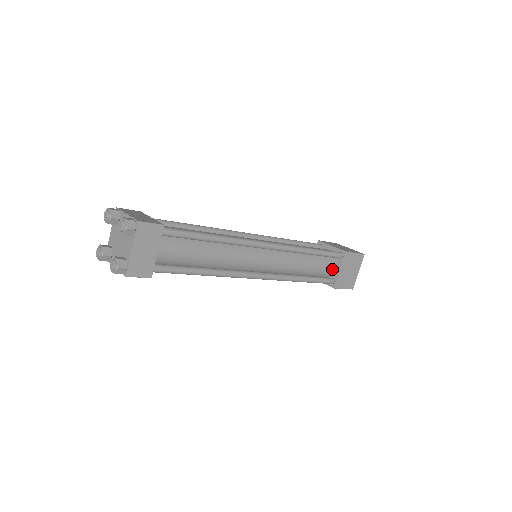
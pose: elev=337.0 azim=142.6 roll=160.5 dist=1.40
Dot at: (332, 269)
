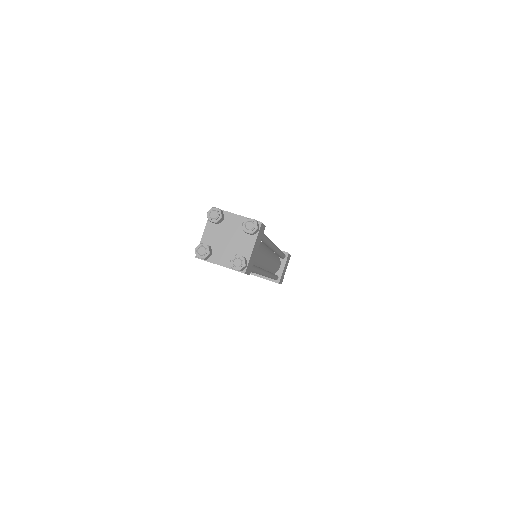
Dot at: (279, 267)
